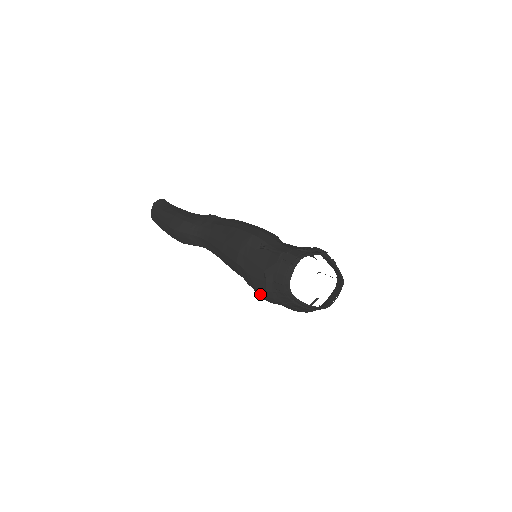
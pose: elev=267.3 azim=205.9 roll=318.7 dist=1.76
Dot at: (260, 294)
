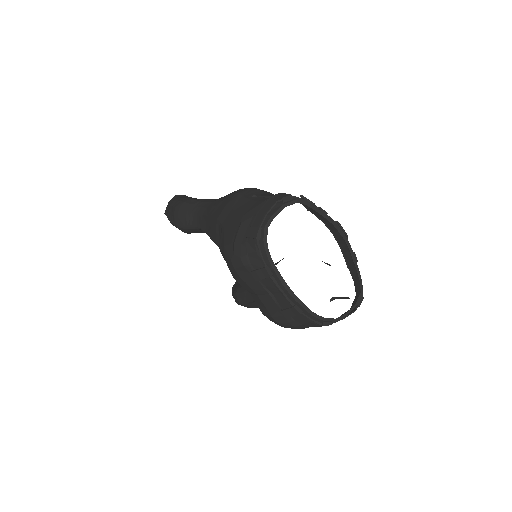
Dot at: (227, 255)
